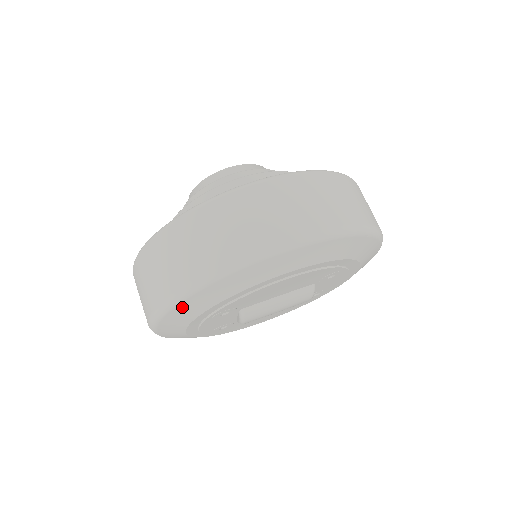
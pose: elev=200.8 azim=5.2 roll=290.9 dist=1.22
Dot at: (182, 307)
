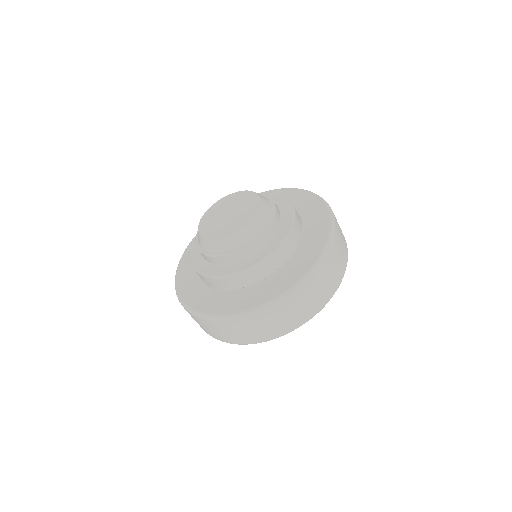
Dot at: occluded
